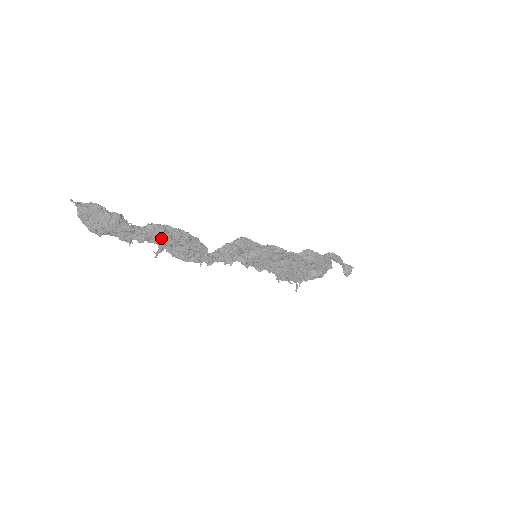
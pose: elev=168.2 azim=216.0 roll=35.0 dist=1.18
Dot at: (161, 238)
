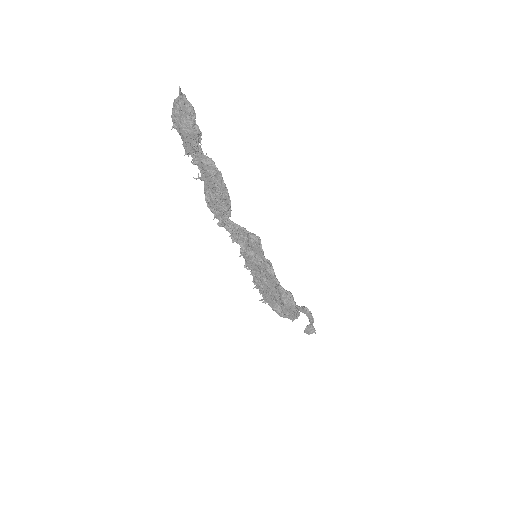
Dot at: (208, 176)
